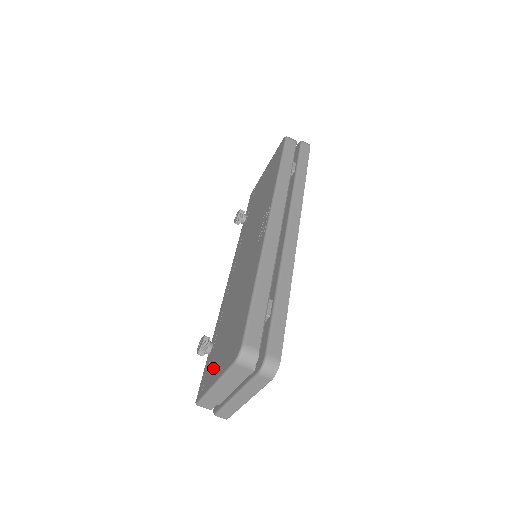
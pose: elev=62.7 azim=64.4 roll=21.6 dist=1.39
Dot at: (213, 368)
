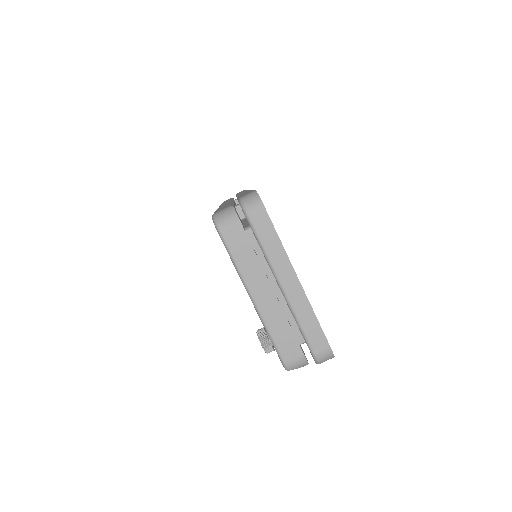
Dot at: occluded
